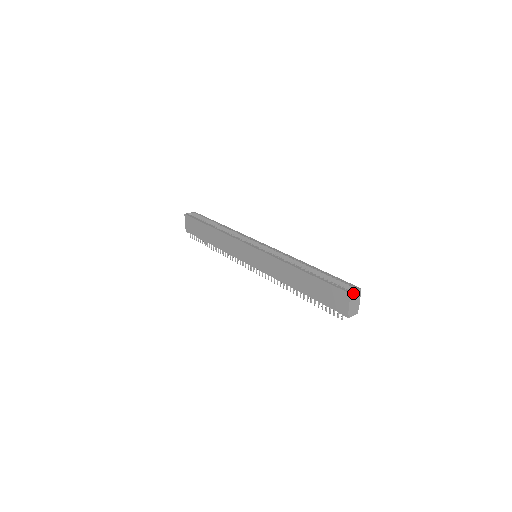
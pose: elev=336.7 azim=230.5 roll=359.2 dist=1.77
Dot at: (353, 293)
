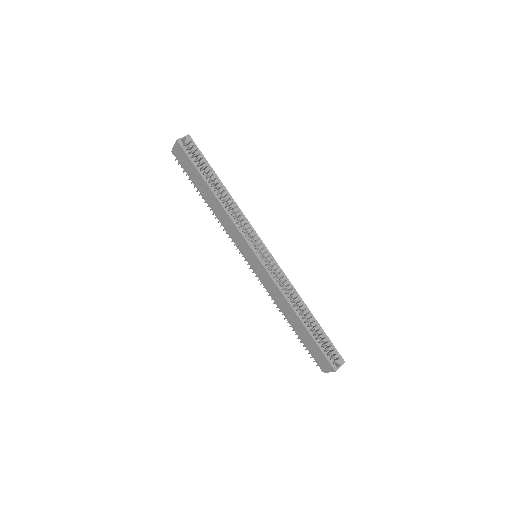
Dot at: occluded
